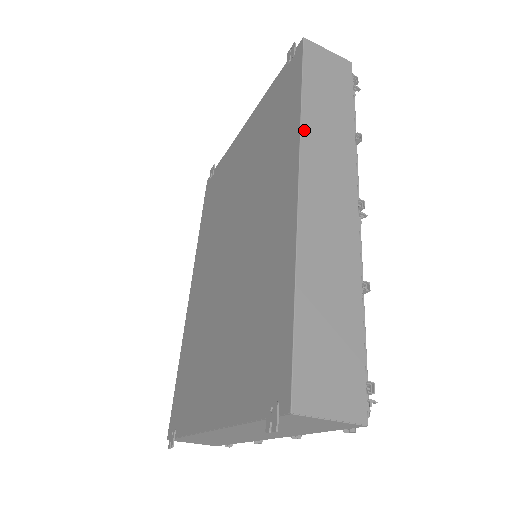
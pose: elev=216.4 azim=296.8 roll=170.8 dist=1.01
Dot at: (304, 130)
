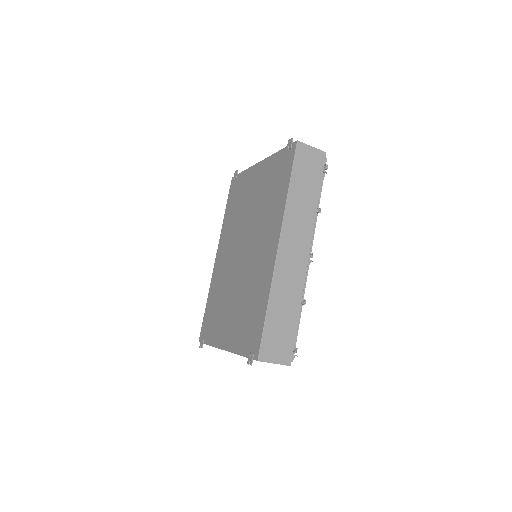
Dot at: (286, 212)
